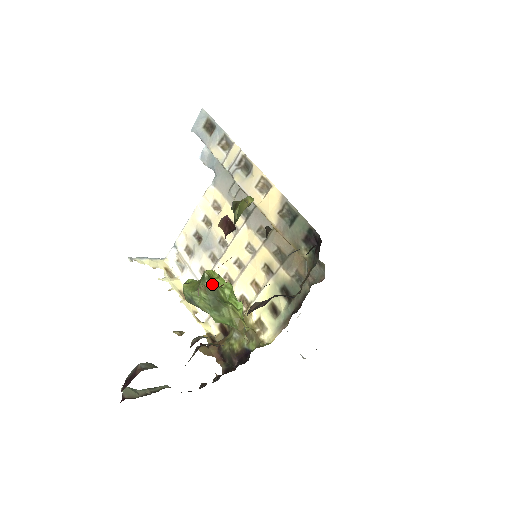
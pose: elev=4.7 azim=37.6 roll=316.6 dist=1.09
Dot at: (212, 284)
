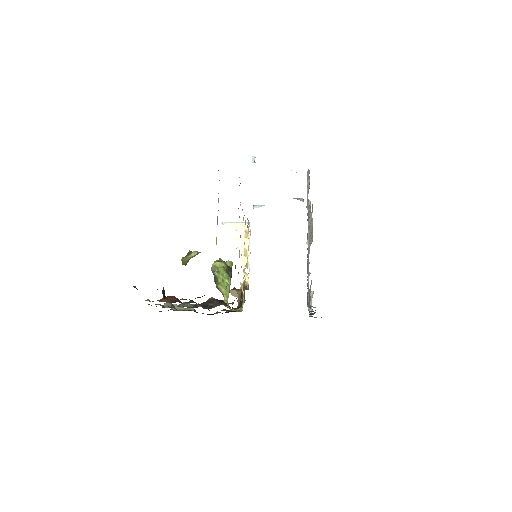
Dot at: (213, 272)
